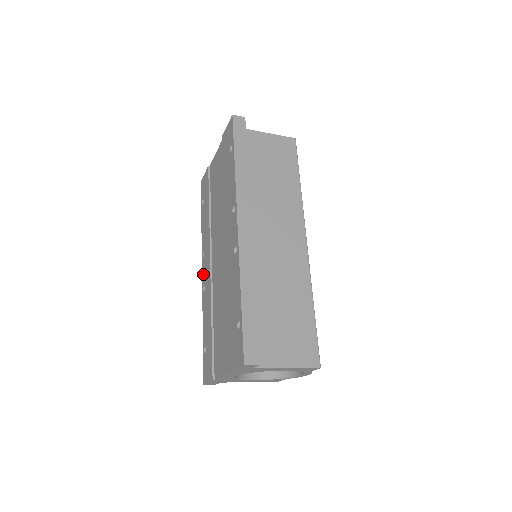
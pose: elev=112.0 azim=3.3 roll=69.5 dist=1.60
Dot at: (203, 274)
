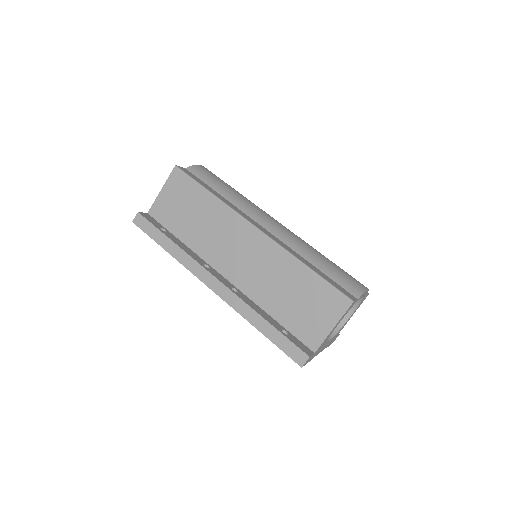
Dot at: occluded
